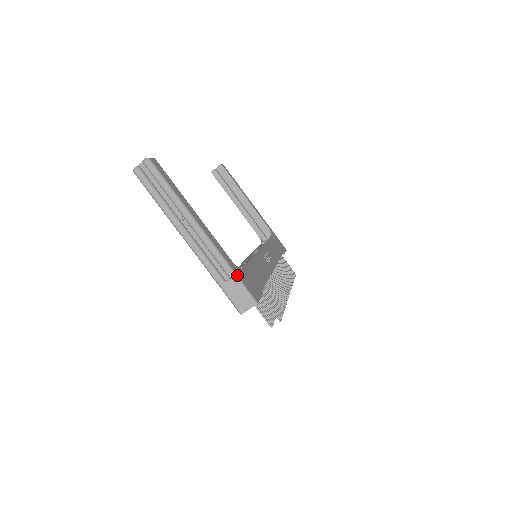
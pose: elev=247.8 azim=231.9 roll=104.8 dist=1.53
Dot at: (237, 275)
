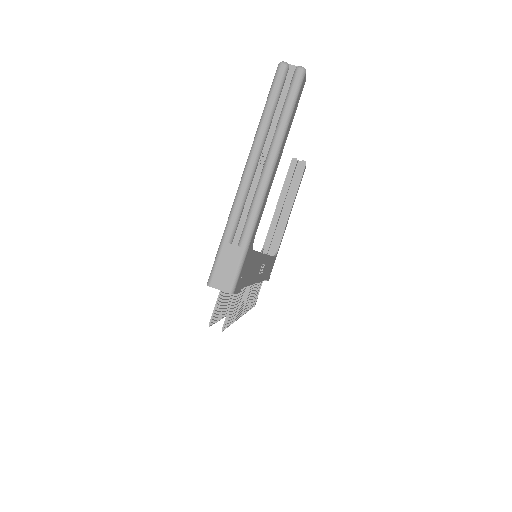
Dot at: (248, 251)
